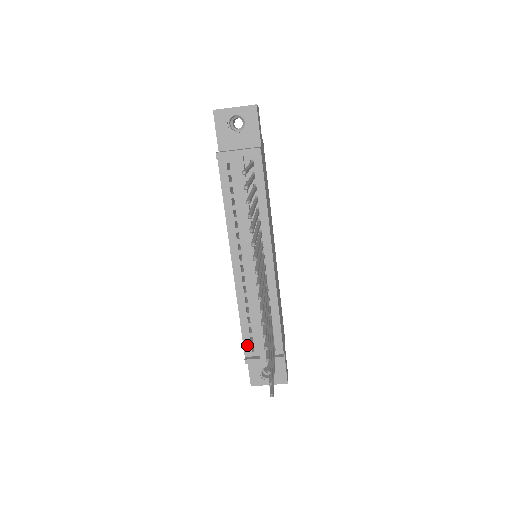
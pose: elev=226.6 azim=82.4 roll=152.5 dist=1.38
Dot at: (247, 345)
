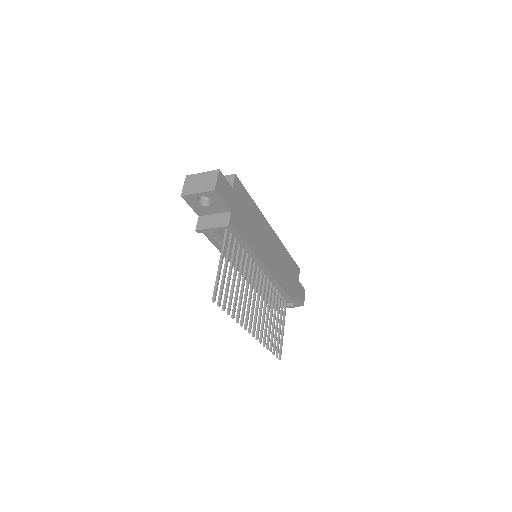
Dot at: (267, 300)
